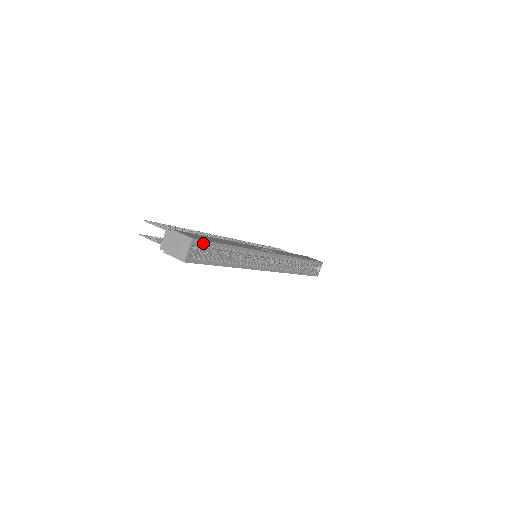
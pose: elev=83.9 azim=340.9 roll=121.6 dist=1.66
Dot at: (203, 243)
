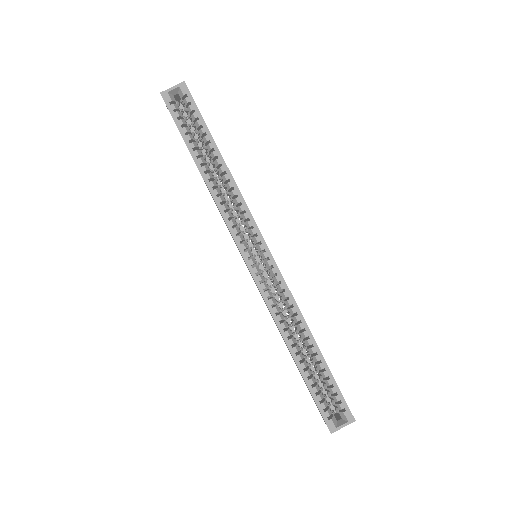
Dot at: (191, 101)
